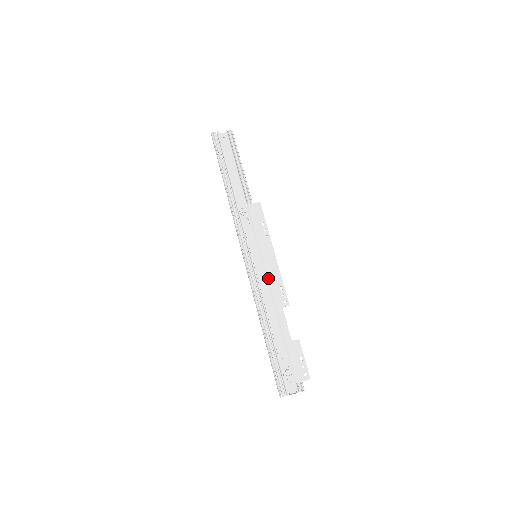
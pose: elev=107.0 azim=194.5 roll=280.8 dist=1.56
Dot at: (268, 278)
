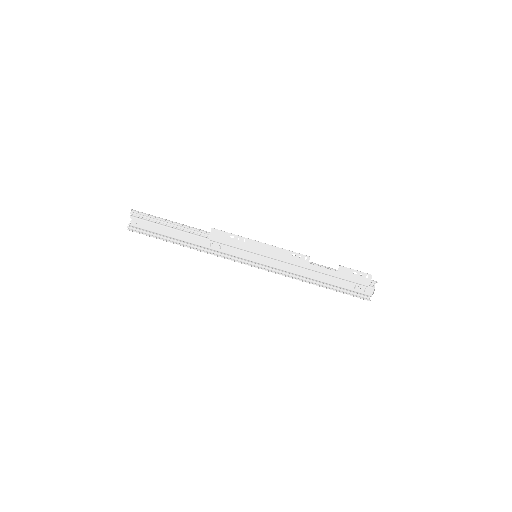
Dot at: (279, 260)
